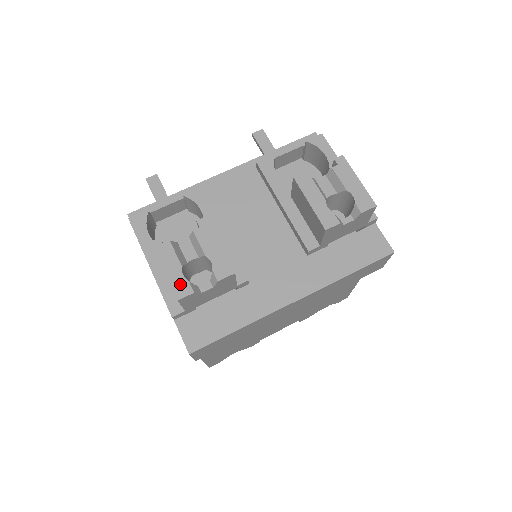
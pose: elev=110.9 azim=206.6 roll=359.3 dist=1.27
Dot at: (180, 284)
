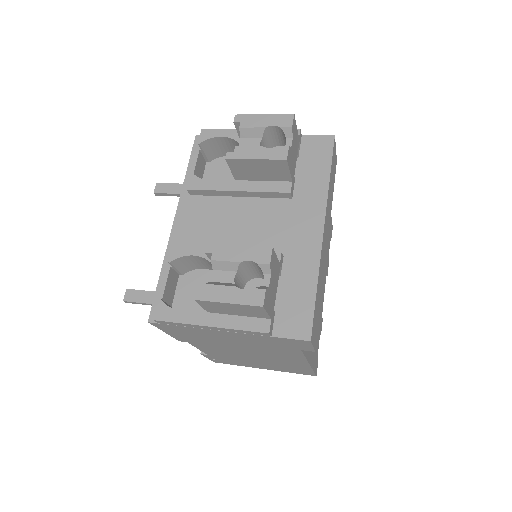
Dot at: (250, 297)
